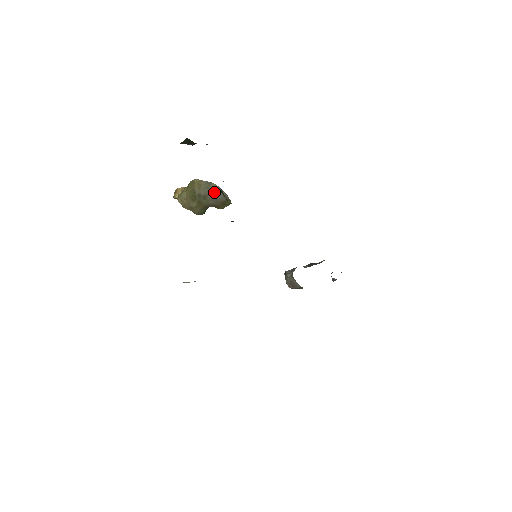
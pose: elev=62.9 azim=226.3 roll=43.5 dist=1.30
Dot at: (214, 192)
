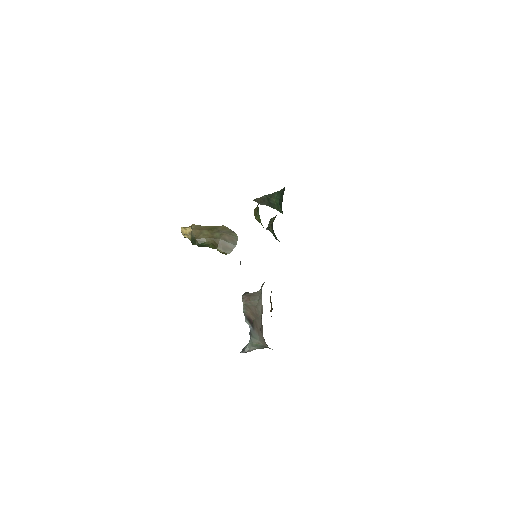
Dot at: (231, 237)
